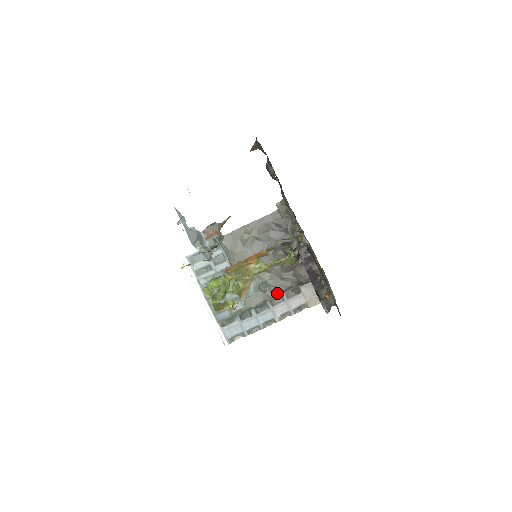
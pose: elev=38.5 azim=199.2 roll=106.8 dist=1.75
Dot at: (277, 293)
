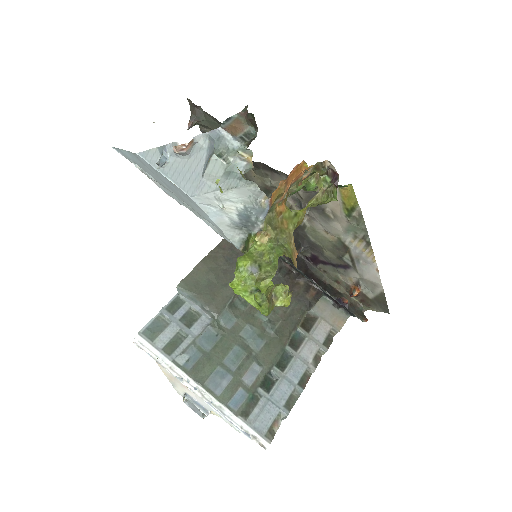
Dot at: (291, 330)
